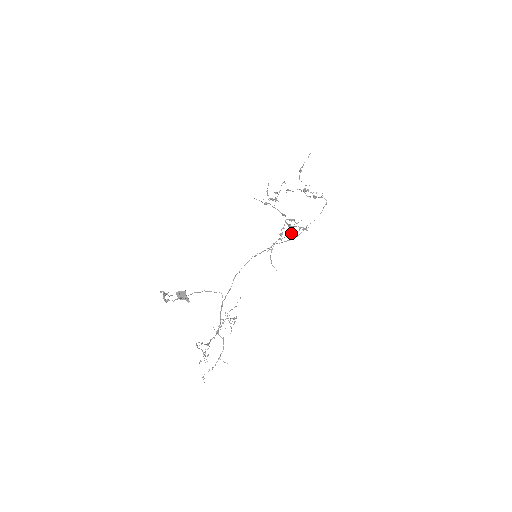
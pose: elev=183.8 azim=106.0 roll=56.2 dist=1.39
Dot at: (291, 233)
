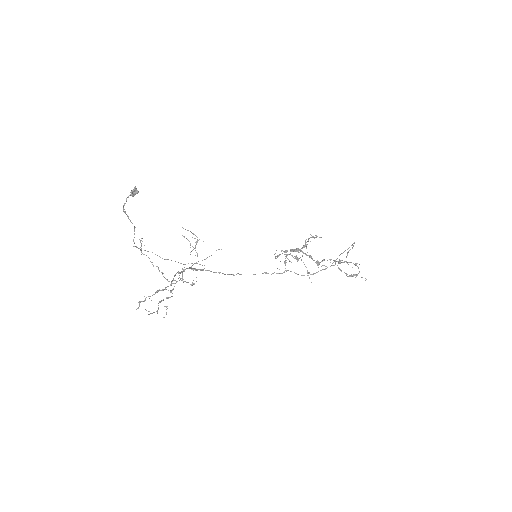
Dot at: occluded
